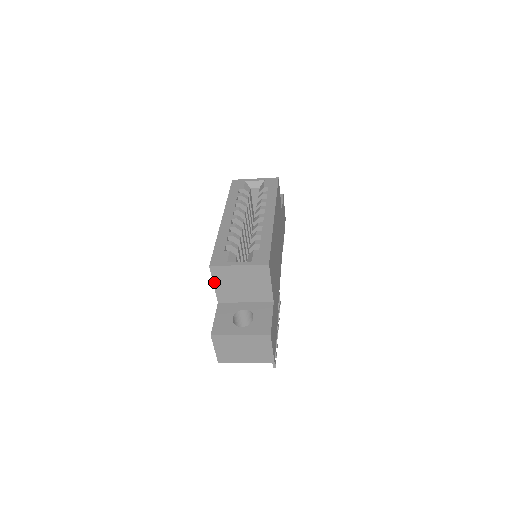
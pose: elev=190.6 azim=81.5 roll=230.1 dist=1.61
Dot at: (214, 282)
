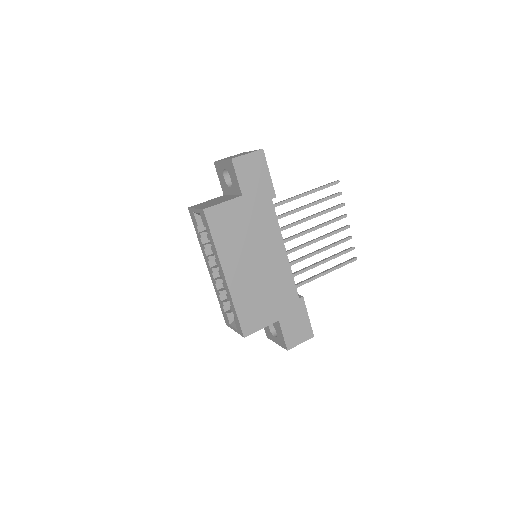
Dot at: occluded
